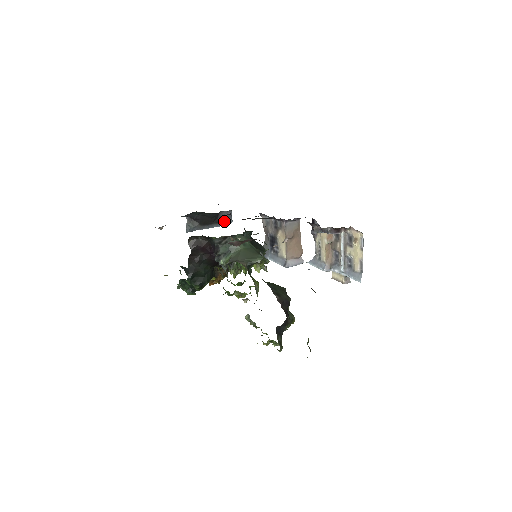
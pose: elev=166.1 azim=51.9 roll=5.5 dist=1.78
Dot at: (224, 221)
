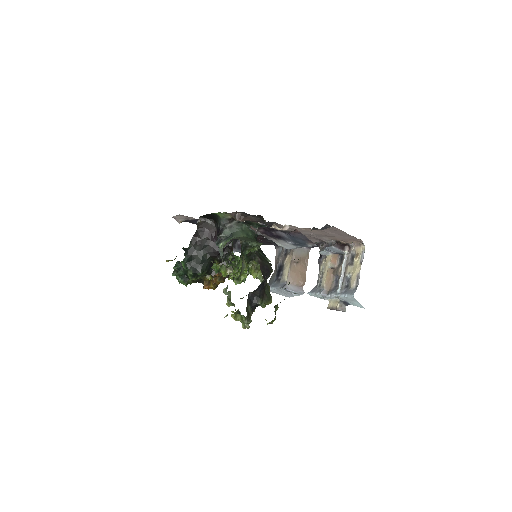
Dot at: (240, 249)
